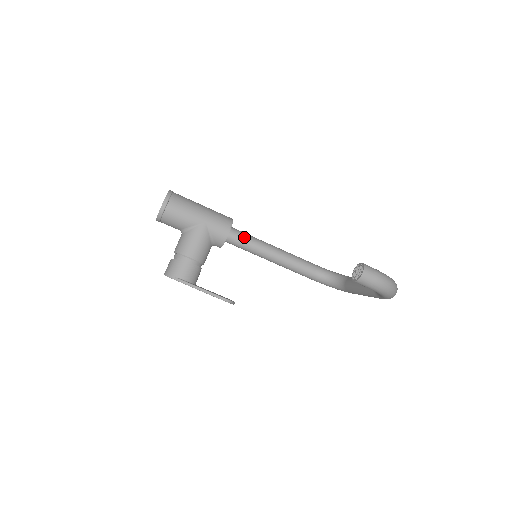
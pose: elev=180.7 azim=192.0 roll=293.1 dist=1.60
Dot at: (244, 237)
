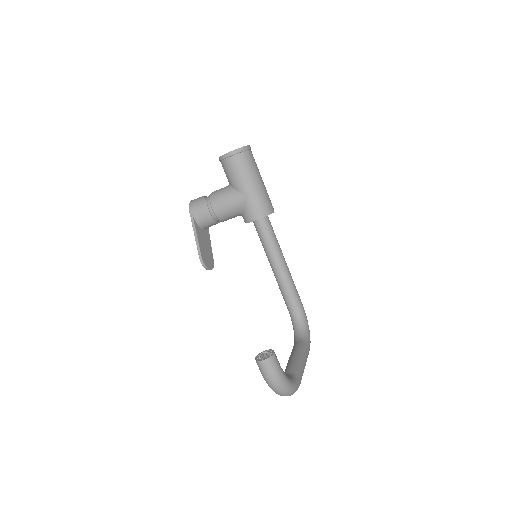
Dot at: (267, 233)
